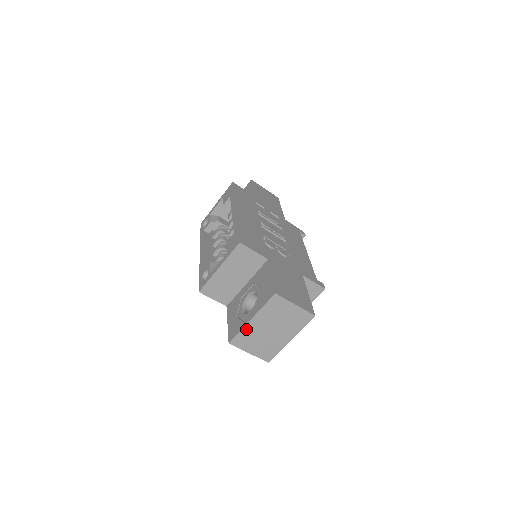
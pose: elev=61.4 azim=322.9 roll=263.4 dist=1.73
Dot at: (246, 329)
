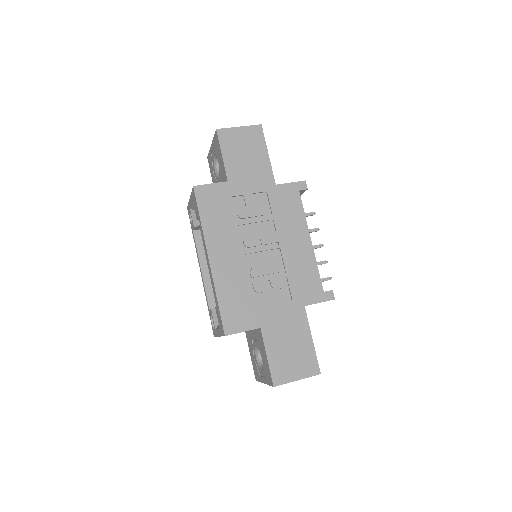
Dot at: occluded
